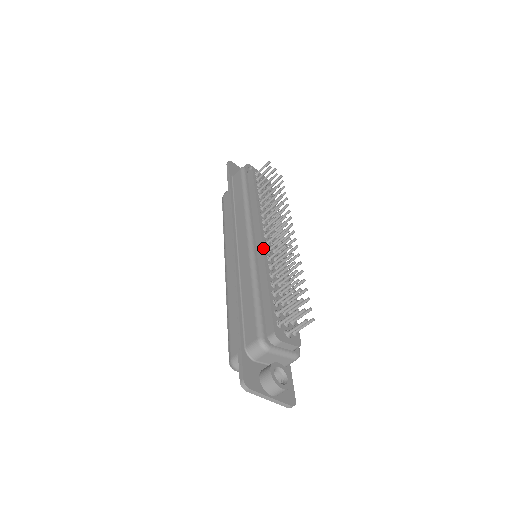
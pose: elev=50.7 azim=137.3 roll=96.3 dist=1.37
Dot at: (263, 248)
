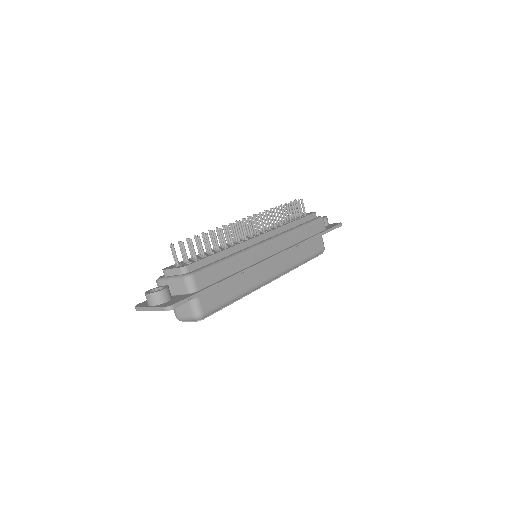
Dot at: occluded
